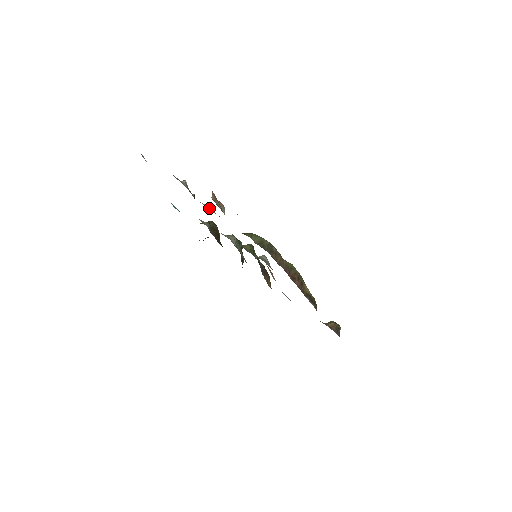
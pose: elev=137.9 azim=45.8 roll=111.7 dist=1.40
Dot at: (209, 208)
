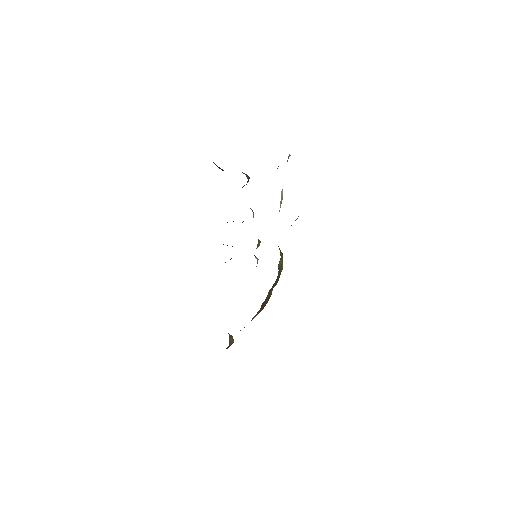
Dot at: occluded
